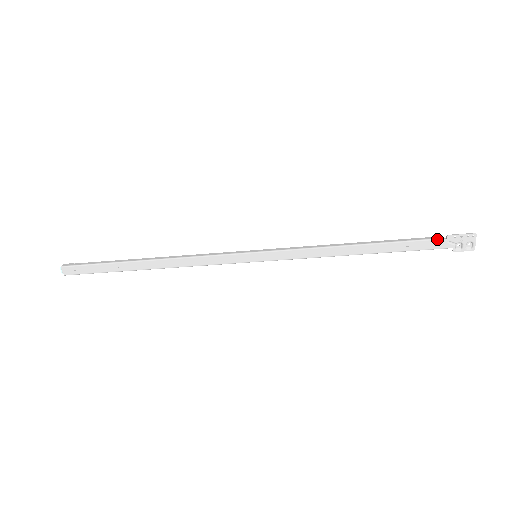
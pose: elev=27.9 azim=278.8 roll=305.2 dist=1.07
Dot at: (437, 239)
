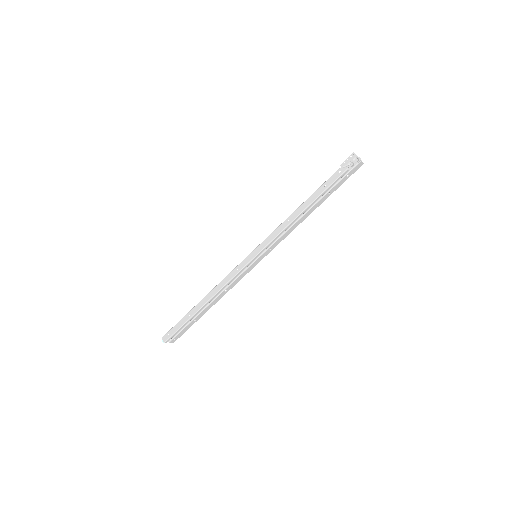
Dot at: (337, 171)
